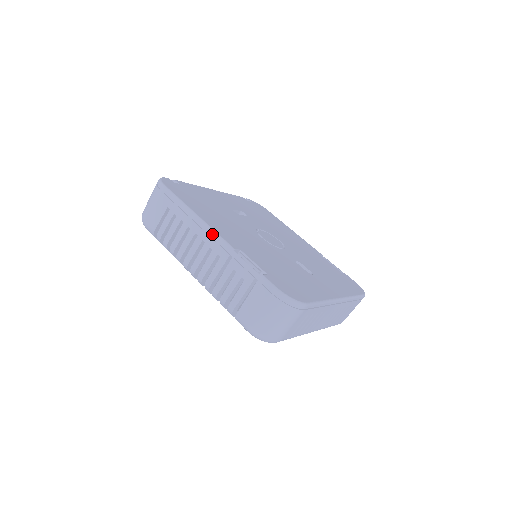
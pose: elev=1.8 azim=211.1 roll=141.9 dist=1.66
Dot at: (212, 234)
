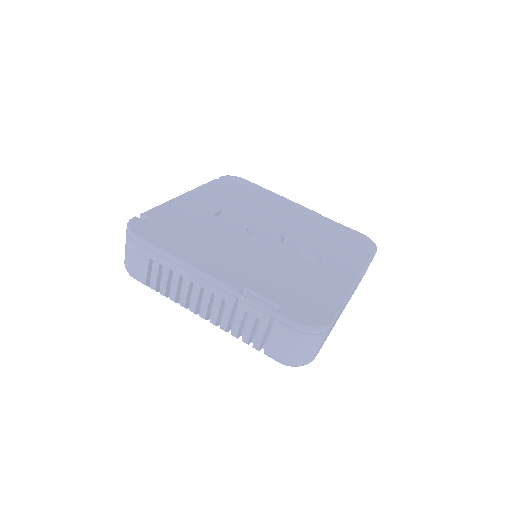
Dot at: (209, 280)
